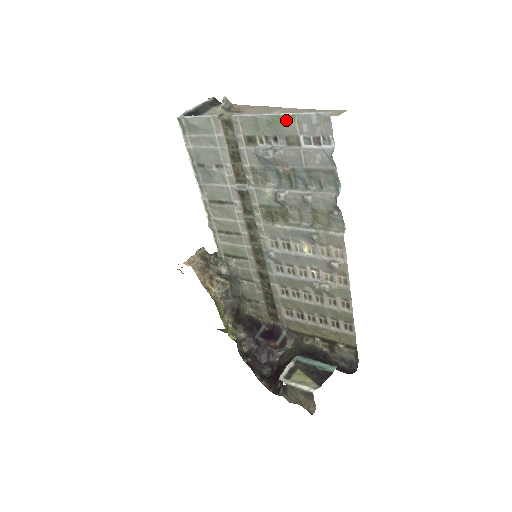
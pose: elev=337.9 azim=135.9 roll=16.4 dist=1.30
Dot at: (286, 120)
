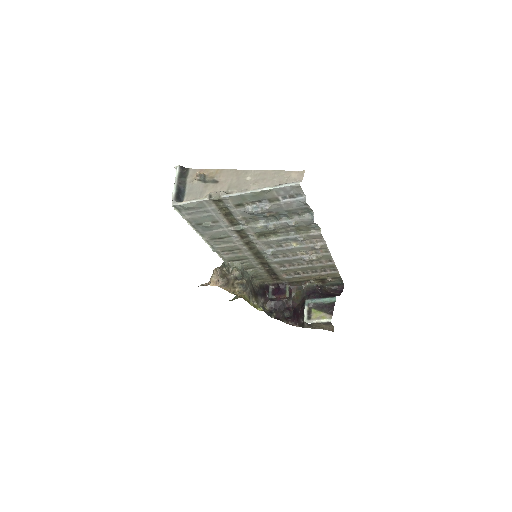
Dot at: (267, 192)
